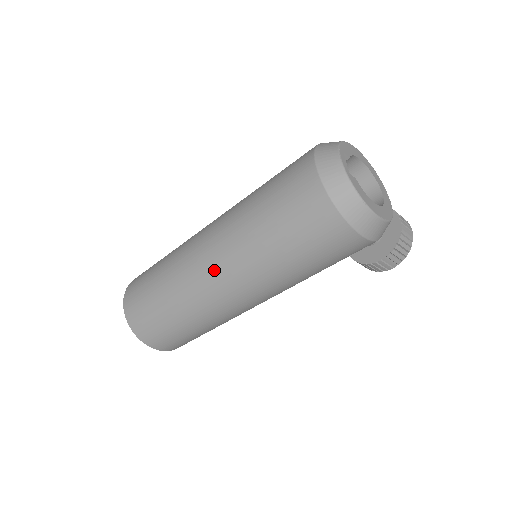
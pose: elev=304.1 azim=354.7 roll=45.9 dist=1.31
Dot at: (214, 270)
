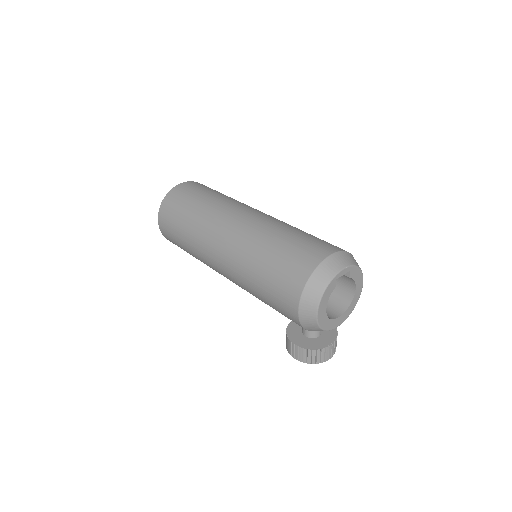
Dot at: (230, 228)
